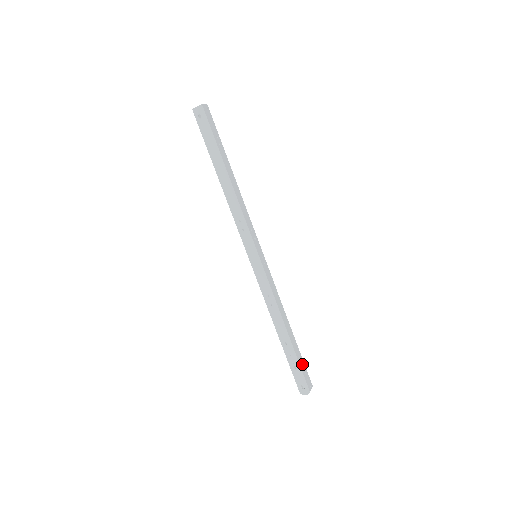
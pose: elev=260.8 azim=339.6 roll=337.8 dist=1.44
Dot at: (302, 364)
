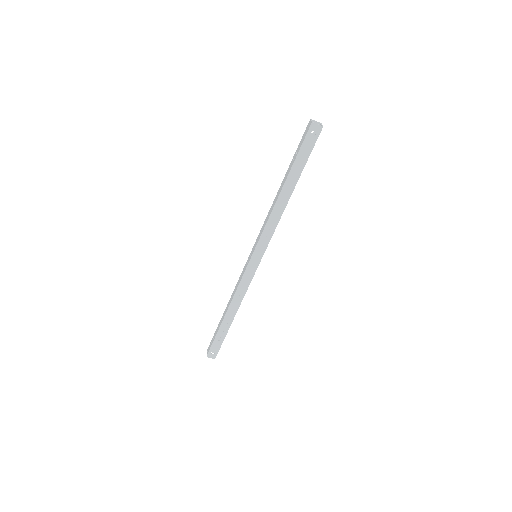
Dot at: occluded
